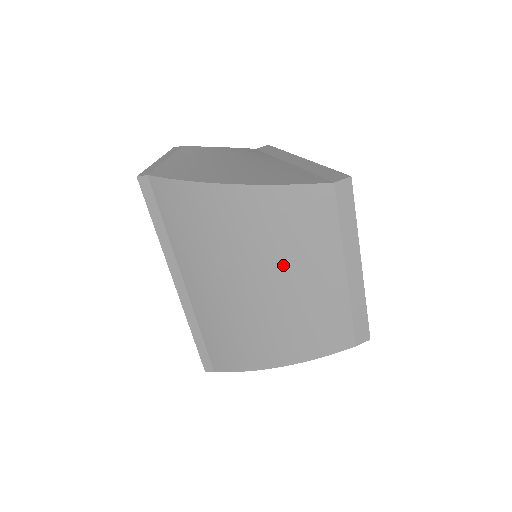
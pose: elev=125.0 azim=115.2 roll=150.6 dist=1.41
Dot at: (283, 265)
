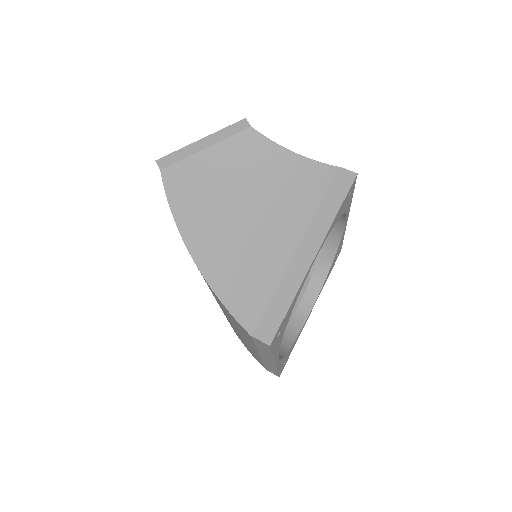
Dot at: occluded
